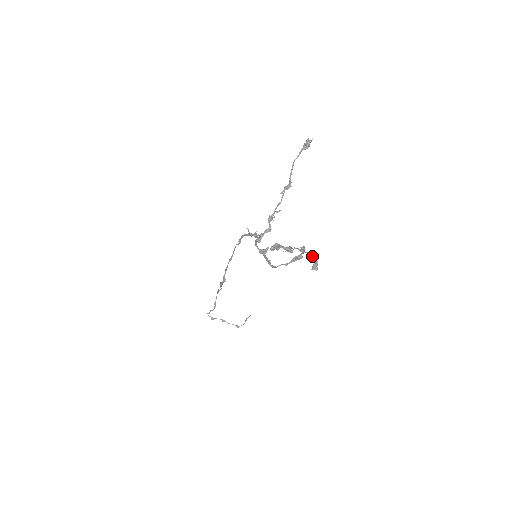
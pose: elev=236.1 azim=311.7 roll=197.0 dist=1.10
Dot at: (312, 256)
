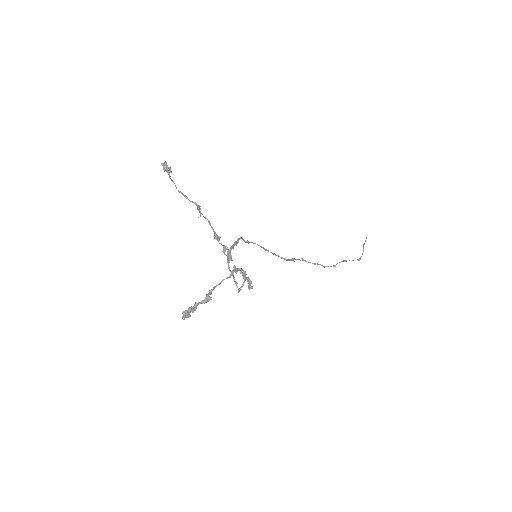
Dot at: occluded
